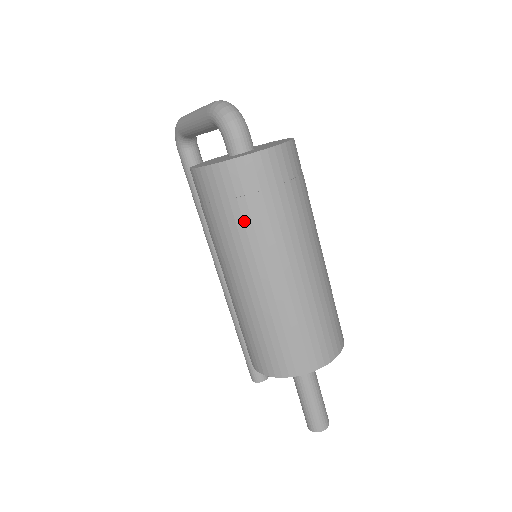
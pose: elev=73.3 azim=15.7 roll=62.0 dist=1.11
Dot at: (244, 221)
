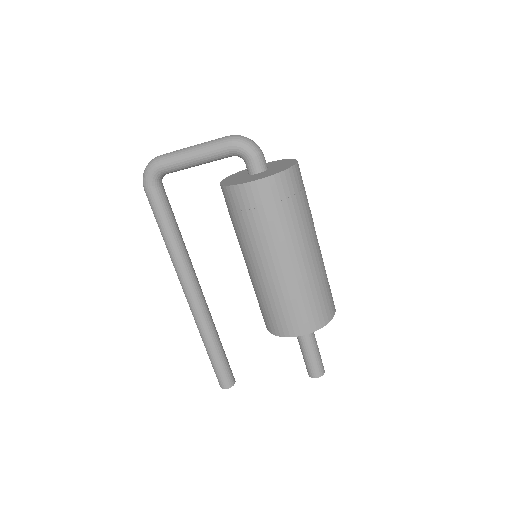
Dot at: (296, 213)
